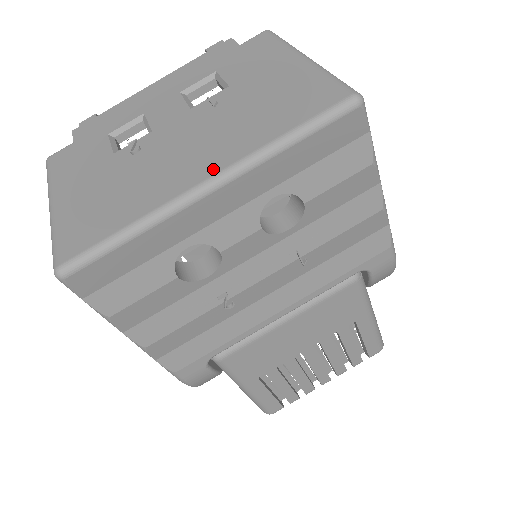
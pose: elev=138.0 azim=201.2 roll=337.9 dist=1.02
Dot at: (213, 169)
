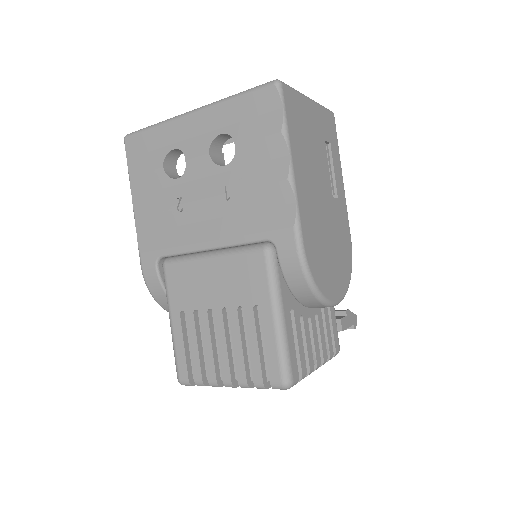
Dot at: occluded
